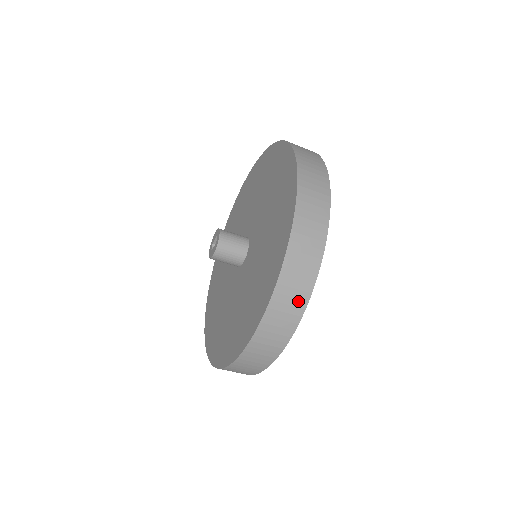
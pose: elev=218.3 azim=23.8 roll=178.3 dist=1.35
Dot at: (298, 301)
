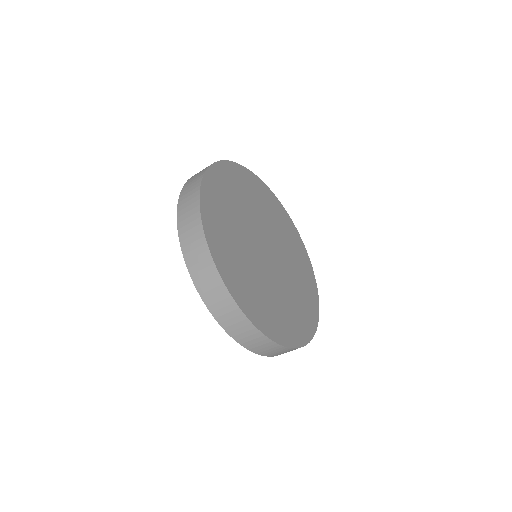
Dot at: (275, 348)
